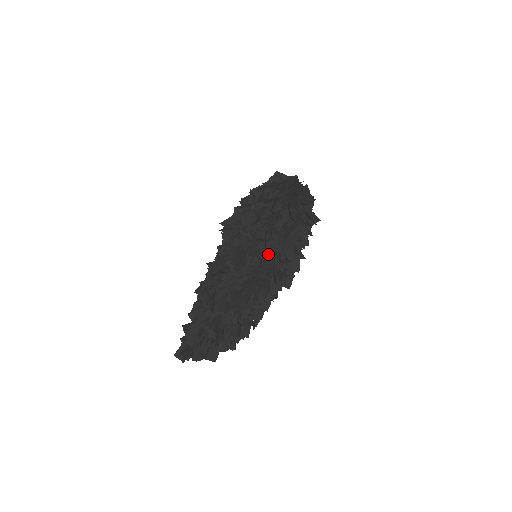
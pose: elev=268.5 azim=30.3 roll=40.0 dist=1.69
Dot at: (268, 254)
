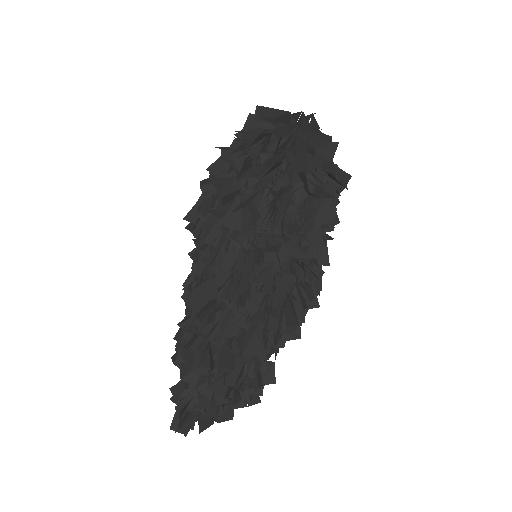
Dot at: (284, 266)
